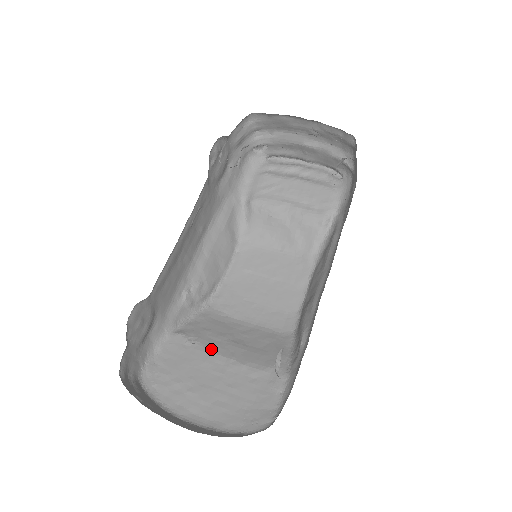
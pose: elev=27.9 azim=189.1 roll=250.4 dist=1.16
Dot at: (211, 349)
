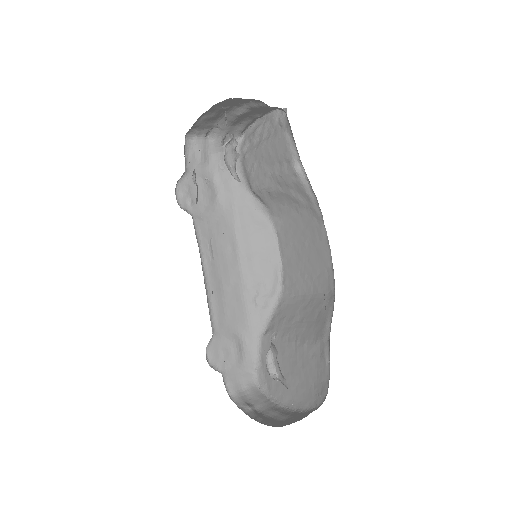
Dot at: (285, 338)
